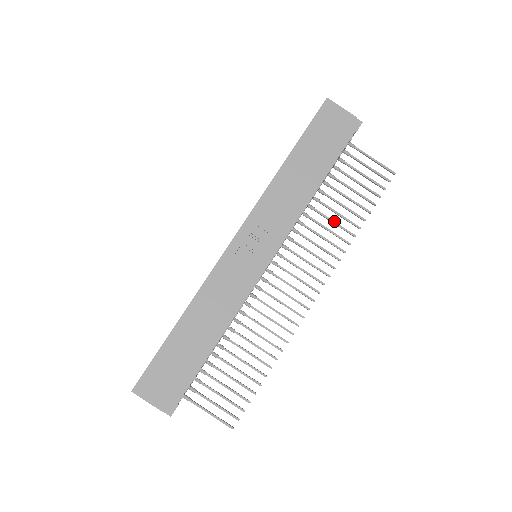
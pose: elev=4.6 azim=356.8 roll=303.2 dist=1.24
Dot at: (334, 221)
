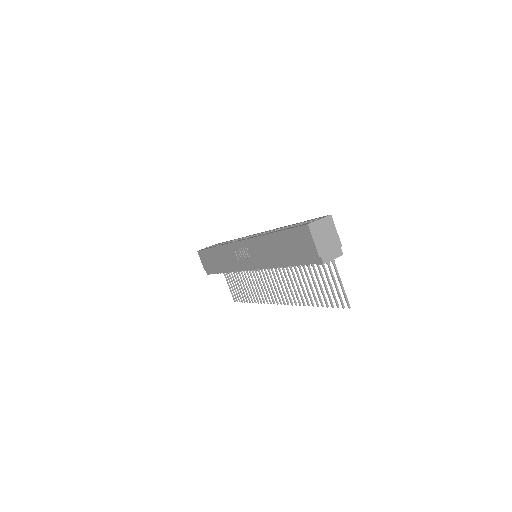
Dot at: (301, 286)
